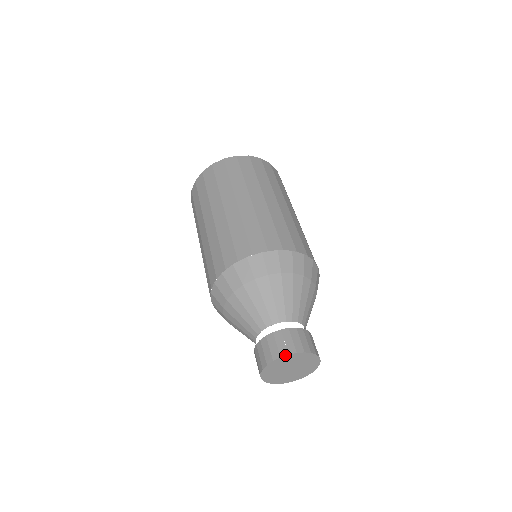
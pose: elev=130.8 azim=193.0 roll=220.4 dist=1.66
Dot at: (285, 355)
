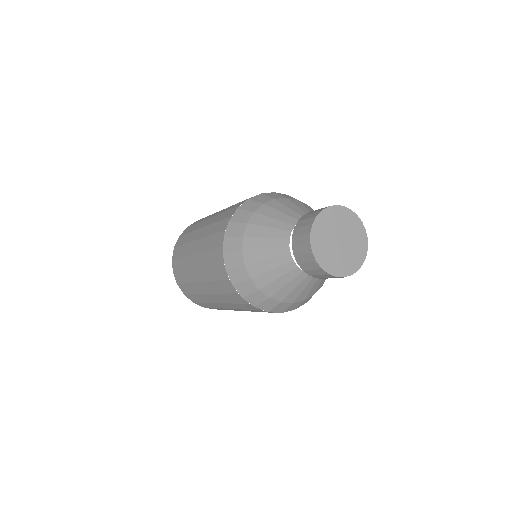
Dot at: (348, 208)
